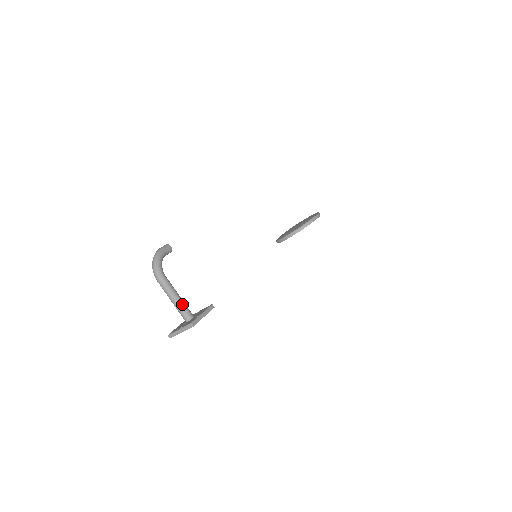
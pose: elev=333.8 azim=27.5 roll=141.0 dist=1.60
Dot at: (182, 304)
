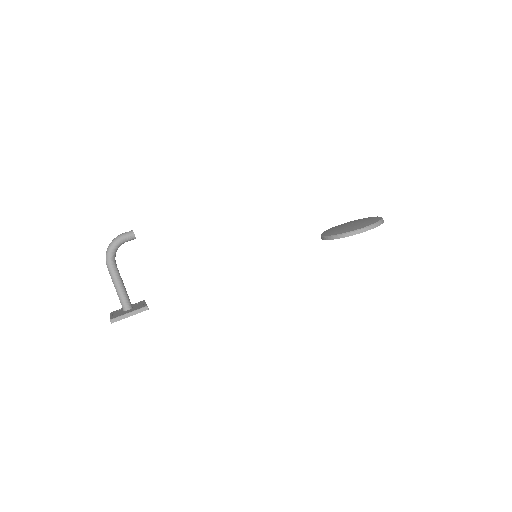
Dot at: (121, 295)
